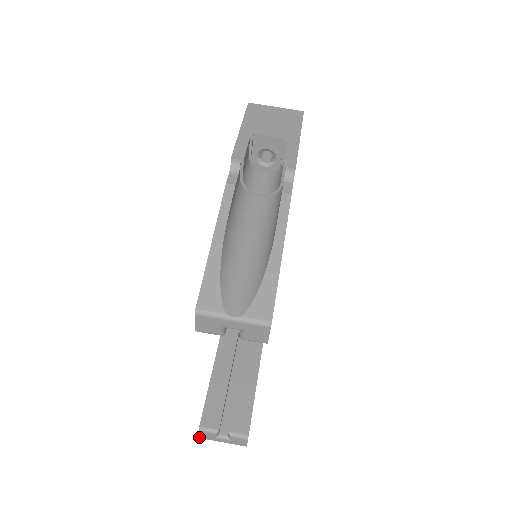
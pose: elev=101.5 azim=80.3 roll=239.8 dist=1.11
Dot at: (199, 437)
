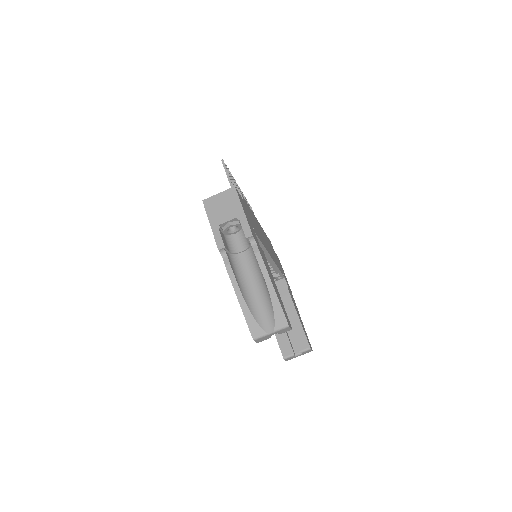
Dot at: occluded
